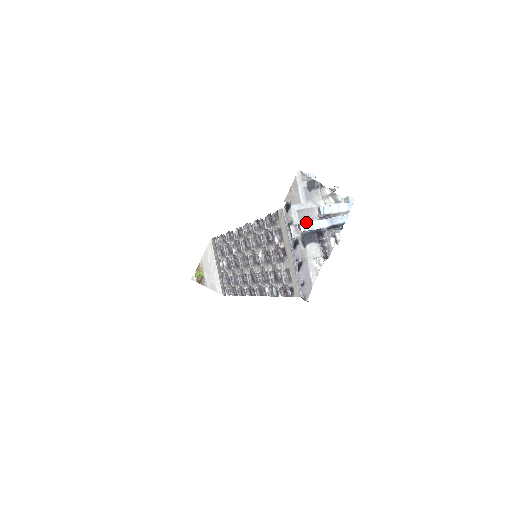
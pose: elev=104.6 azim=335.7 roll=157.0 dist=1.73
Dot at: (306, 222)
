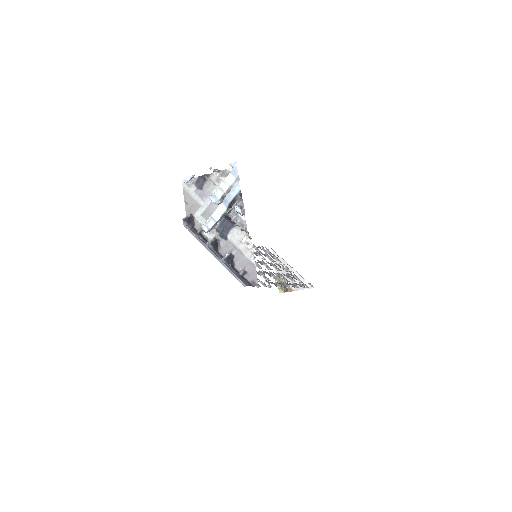
Dot at: (206, 221)
